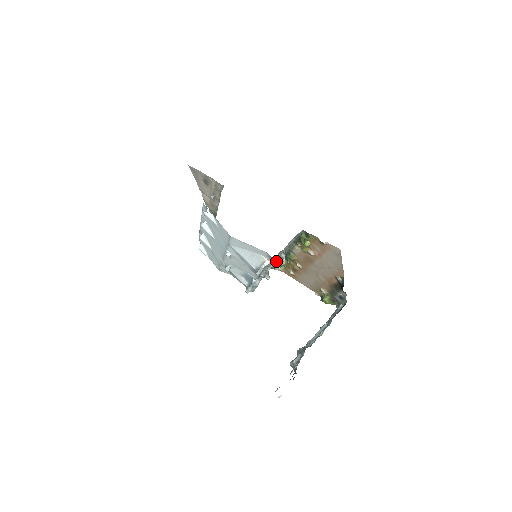
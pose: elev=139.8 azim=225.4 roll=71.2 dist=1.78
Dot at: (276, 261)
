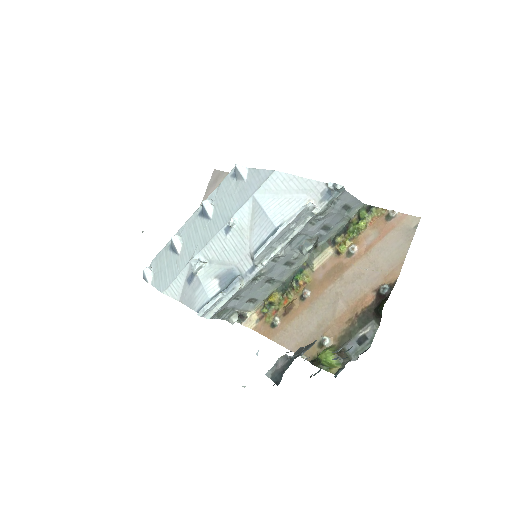
Dot at: (326, 207)
